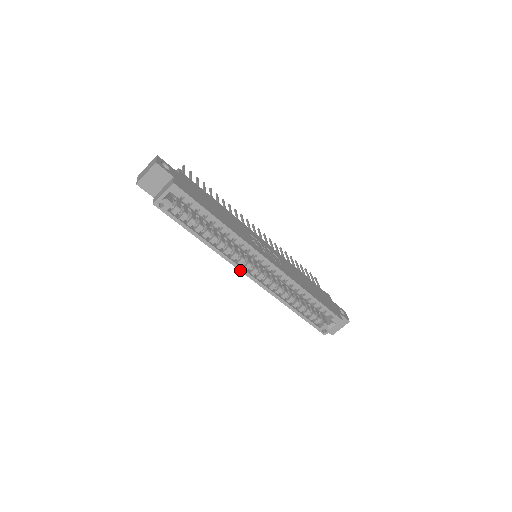
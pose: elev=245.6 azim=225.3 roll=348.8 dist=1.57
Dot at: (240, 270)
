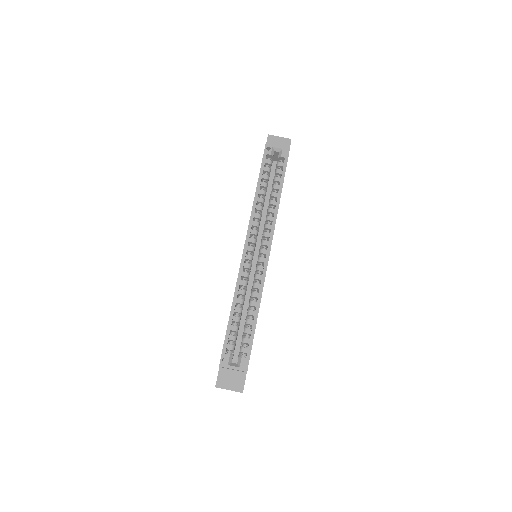
Dot at: (247, 234)
